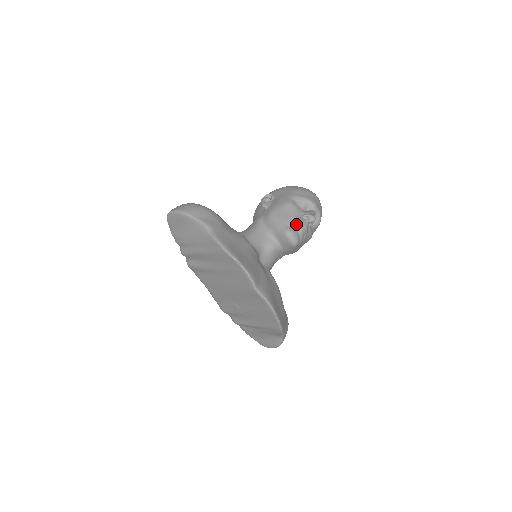
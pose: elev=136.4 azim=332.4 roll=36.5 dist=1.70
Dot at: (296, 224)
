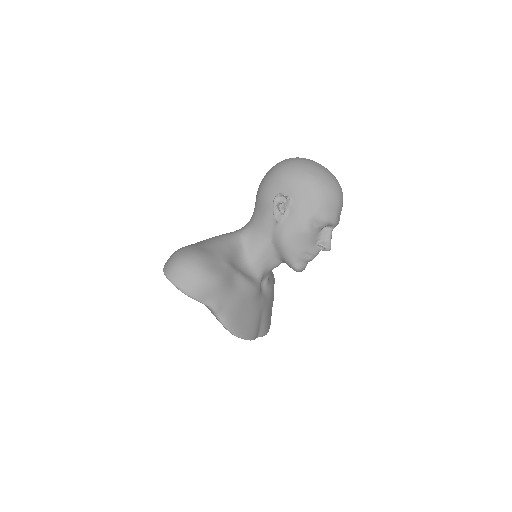
Dot at: (308, 258)
